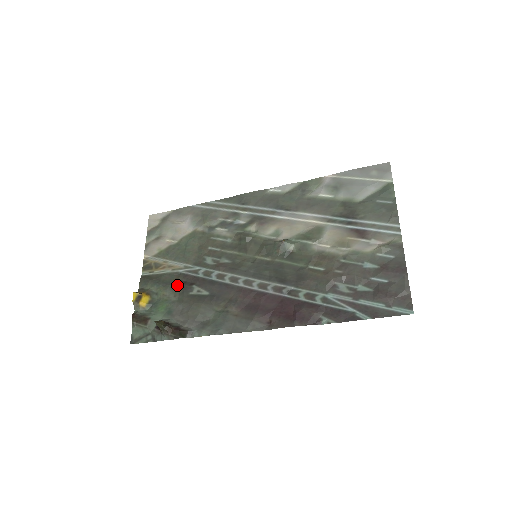
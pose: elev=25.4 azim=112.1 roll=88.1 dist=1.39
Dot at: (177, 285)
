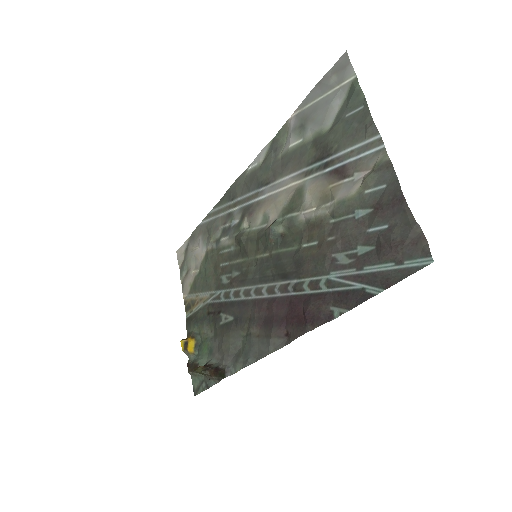
Dot at: (209, 318)
